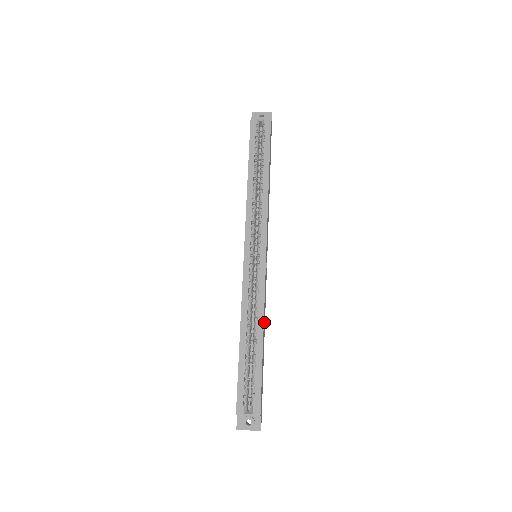
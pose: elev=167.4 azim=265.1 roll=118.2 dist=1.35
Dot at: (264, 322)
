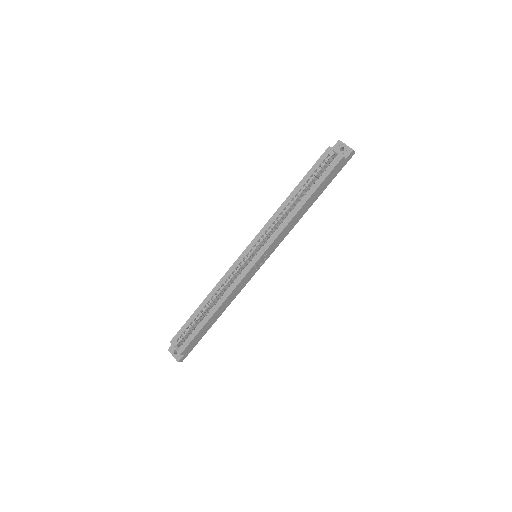
Dot at: (227, 303)
